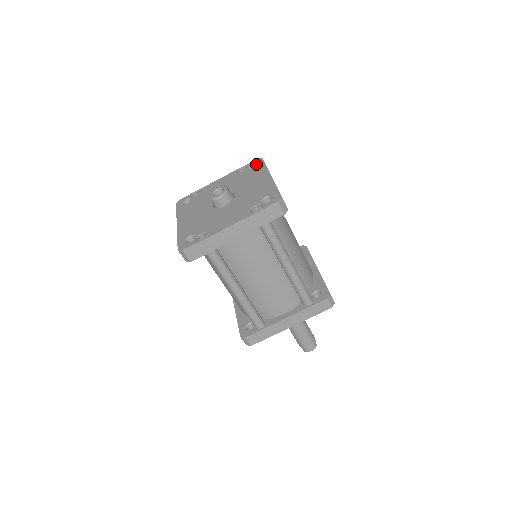
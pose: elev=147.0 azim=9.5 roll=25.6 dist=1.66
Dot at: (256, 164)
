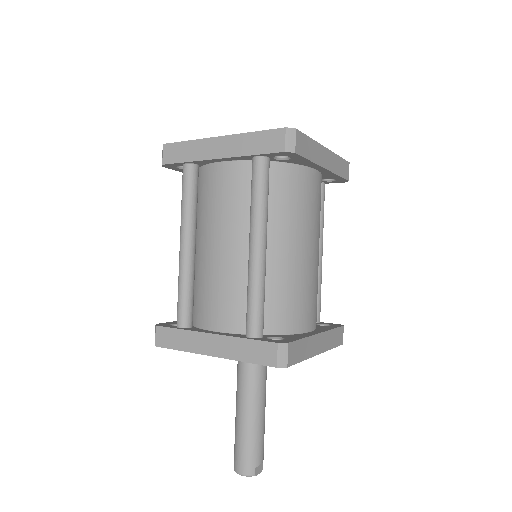
Dot at: occluded
